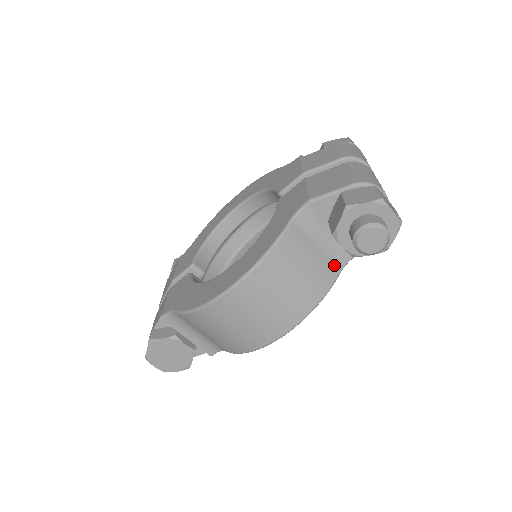
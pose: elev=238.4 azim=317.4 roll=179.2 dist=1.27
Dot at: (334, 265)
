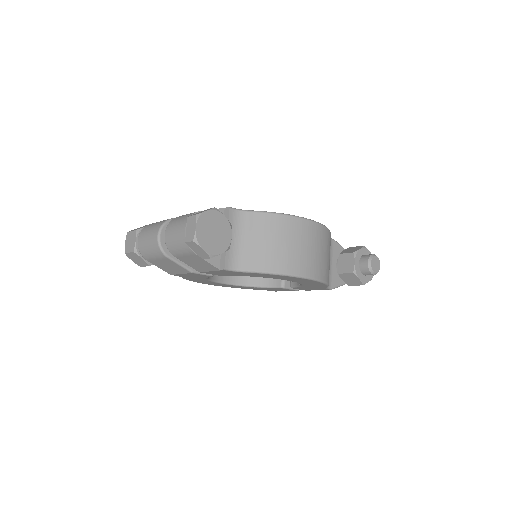
Dot at: occluded
